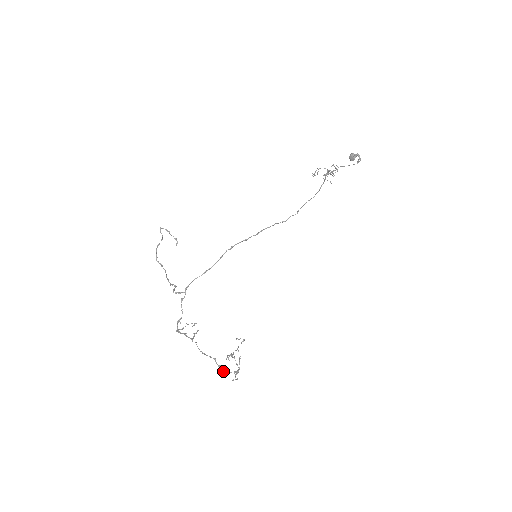
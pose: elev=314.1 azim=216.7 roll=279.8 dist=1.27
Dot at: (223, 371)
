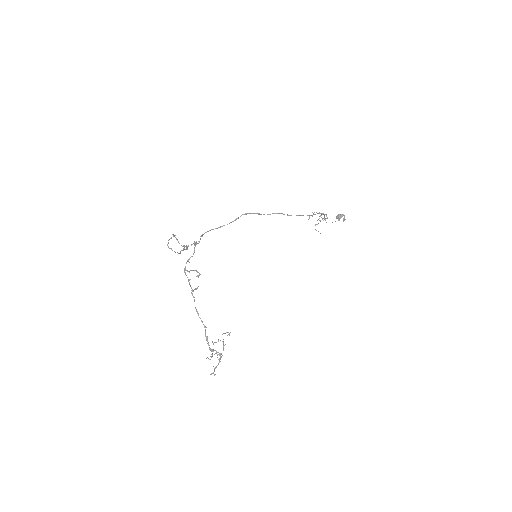
Dot at: (209, 345)
